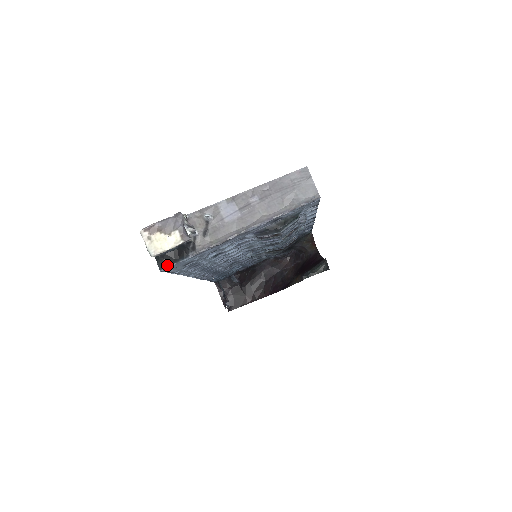
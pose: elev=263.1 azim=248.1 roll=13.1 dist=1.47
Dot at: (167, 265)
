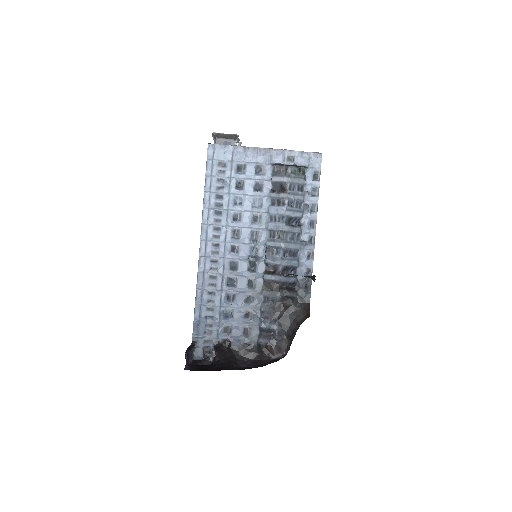
Dot at: (214, 144)
